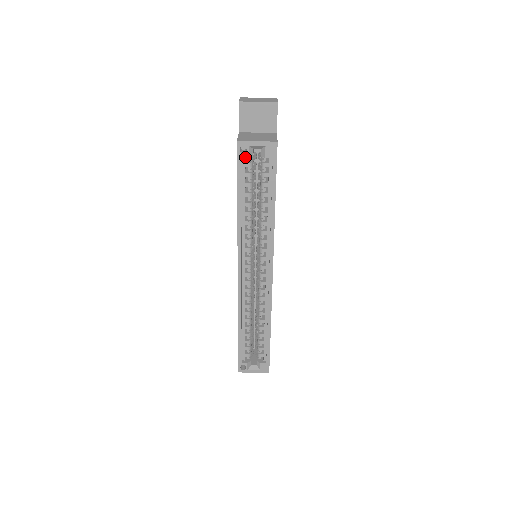
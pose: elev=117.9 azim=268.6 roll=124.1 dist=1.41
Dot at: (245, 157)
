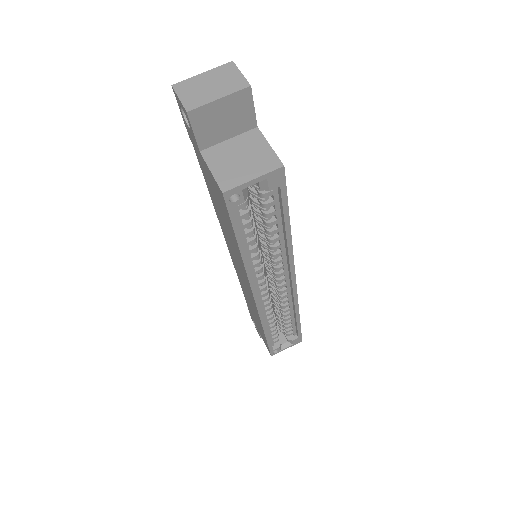
Dot at: occluded
